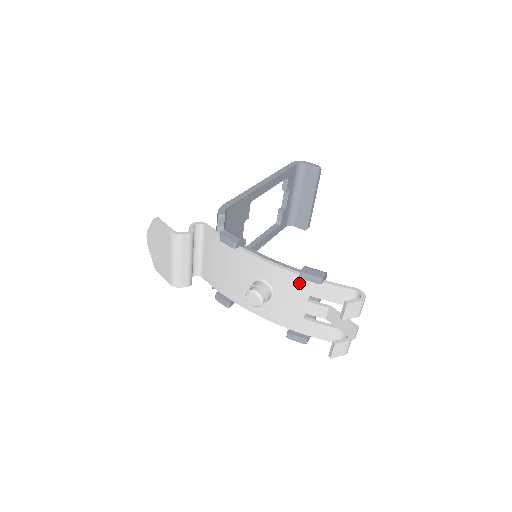
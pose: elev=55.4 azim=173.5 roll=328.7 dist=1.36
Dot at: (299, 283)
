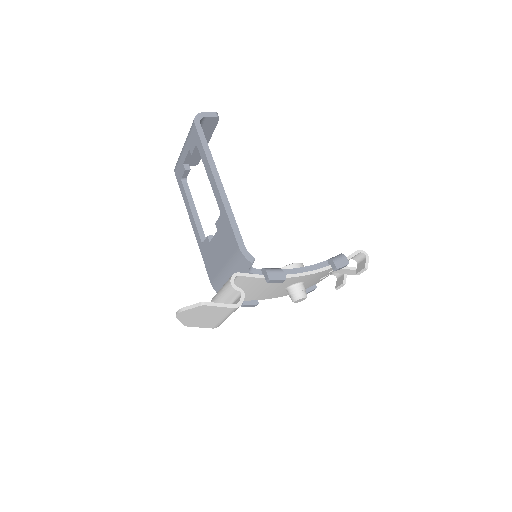
Dot at: (328, 271)
